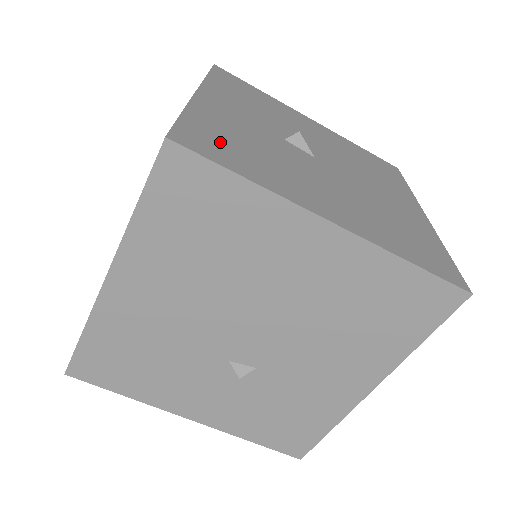
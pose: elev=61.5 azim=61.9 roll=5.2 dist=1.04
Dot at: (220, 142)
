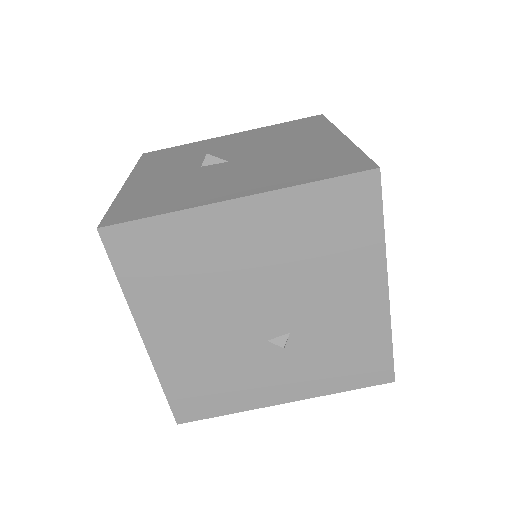
Dot at: (141, 204)
